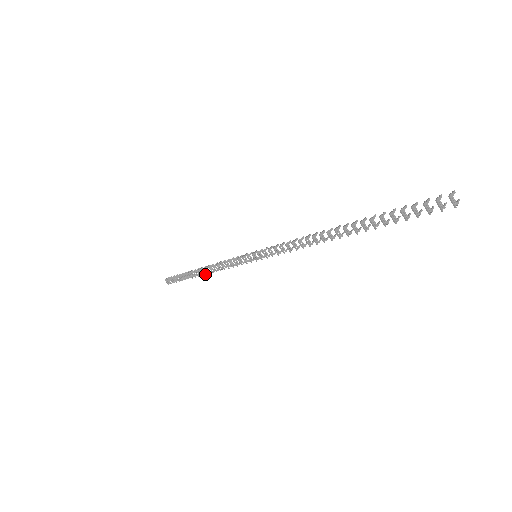
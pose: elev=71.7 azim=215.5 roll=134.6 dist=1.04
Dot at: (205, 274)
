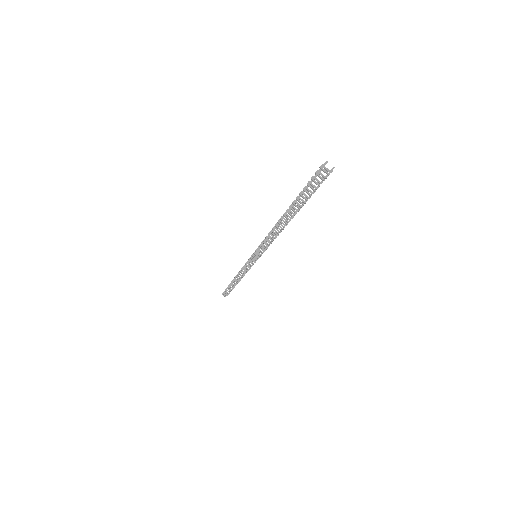
Dot at: (238, 281)
